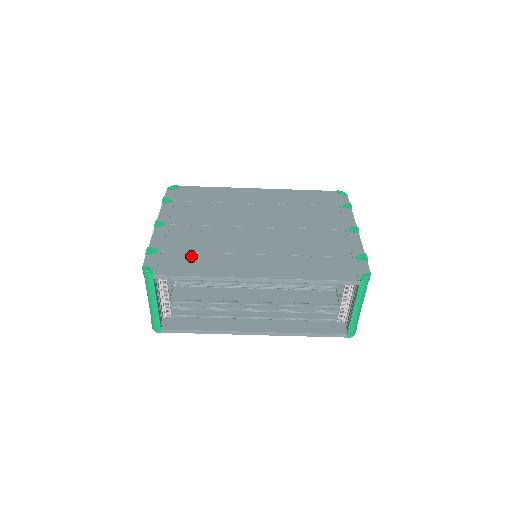
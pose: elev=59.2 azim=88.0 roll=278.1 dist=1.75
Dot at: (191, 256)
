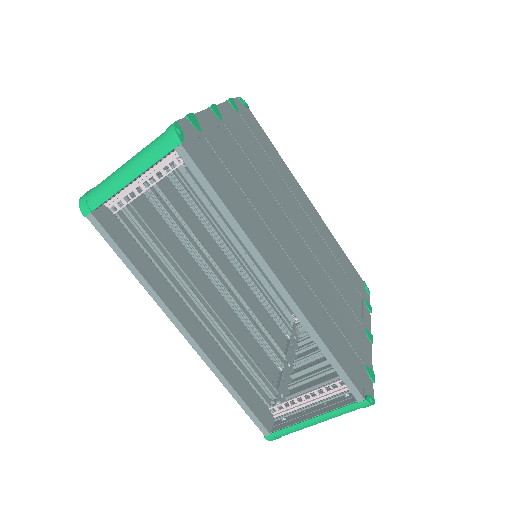
Dot at: (230, 178)
